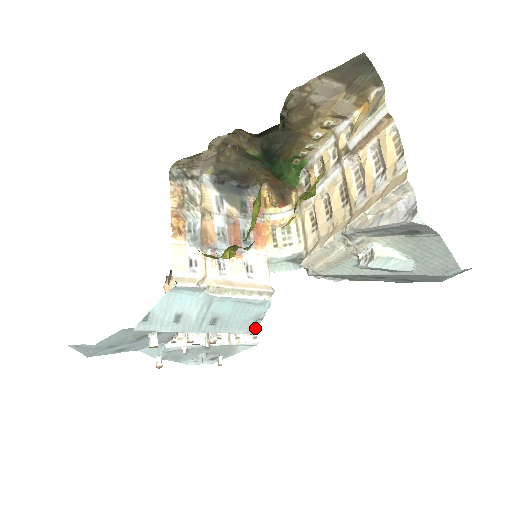
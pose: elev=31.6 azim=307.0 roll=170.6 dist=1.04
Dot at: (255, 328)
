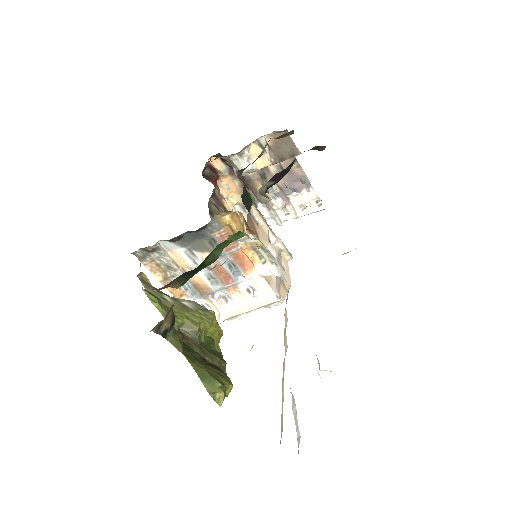
Dot at: (287, 289)
